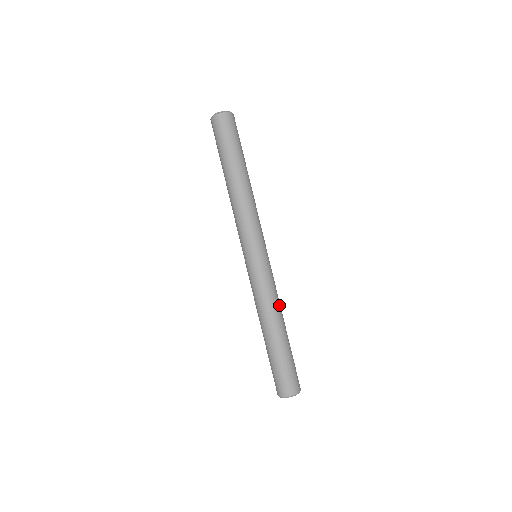
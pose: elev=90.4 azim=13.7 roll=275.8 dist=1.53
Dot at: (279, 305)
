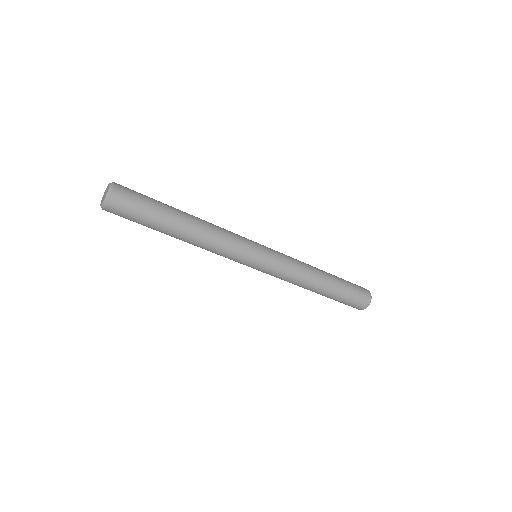
Dot at: (304, 280)
